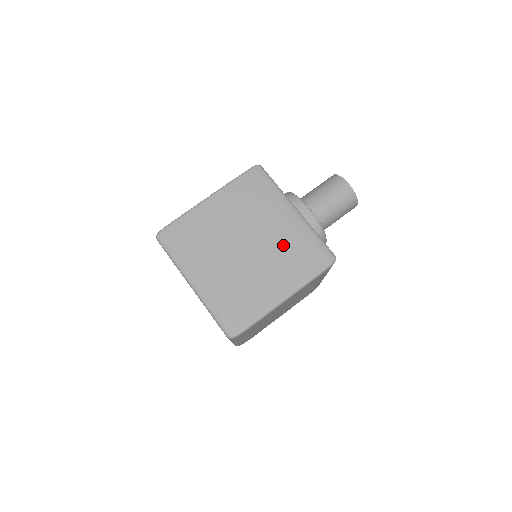
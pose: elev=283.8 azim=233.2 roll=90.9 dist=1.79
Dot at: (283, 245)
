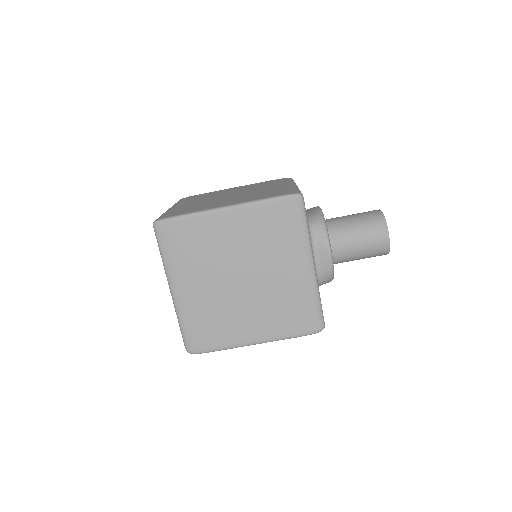
Dot at: (280, 295)
